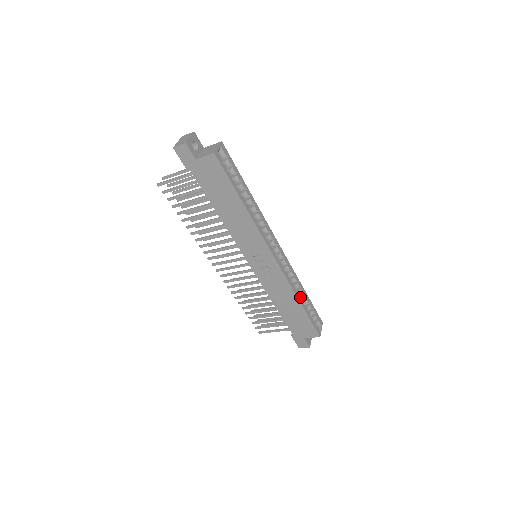
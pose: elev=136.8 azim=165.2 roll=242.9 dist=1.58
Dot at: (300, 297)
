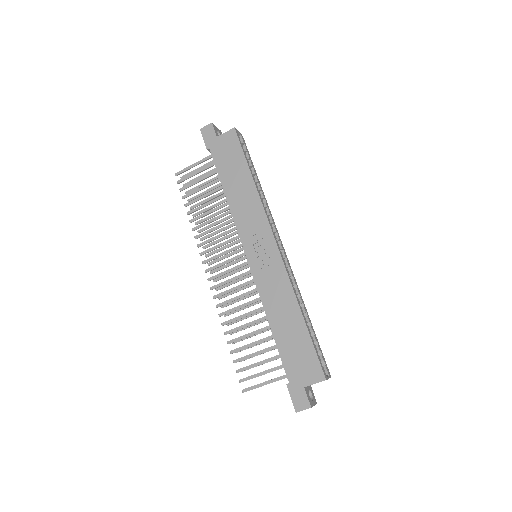
Dot at: (302, 310)
